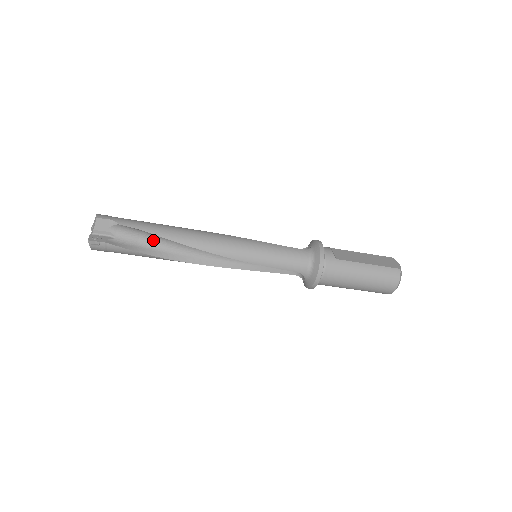
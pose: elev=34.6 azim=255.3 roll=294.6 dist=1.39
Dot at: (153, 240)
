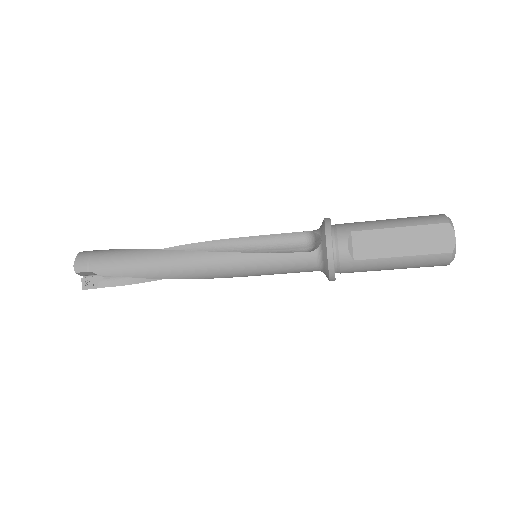
Dot at: occluded
